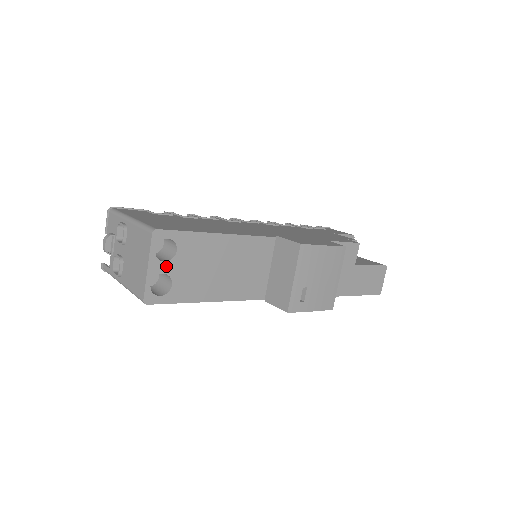
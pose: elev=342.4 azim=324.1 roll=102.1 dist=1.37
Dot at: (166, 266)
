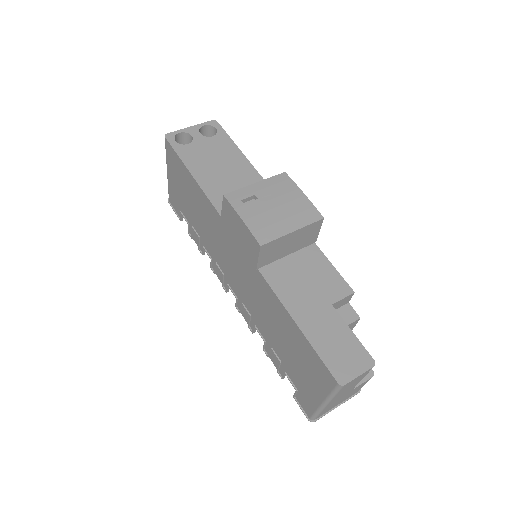
Dot at: (198, 136)
